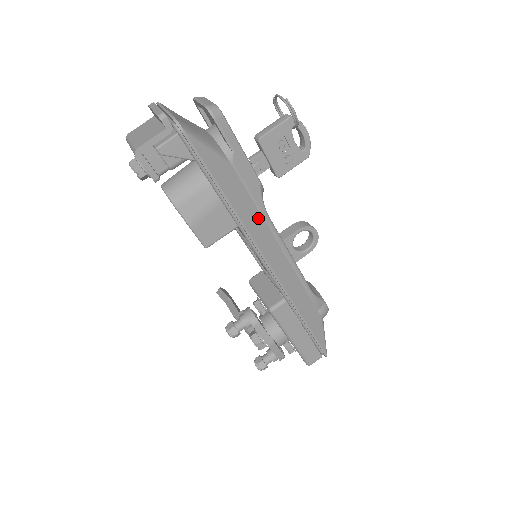
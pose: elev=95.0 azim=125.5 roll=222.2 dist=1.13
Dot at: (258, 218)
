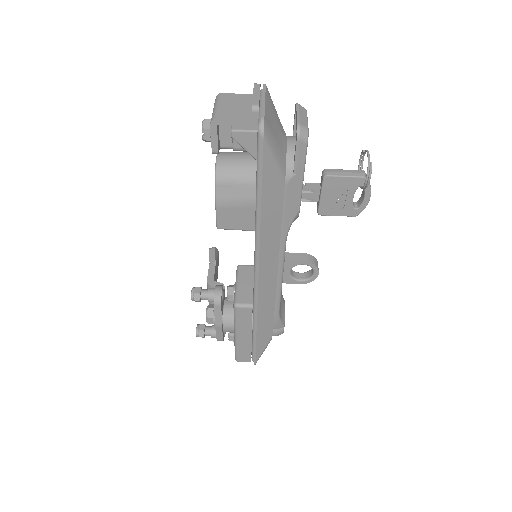
Dot at: (276, 236)
